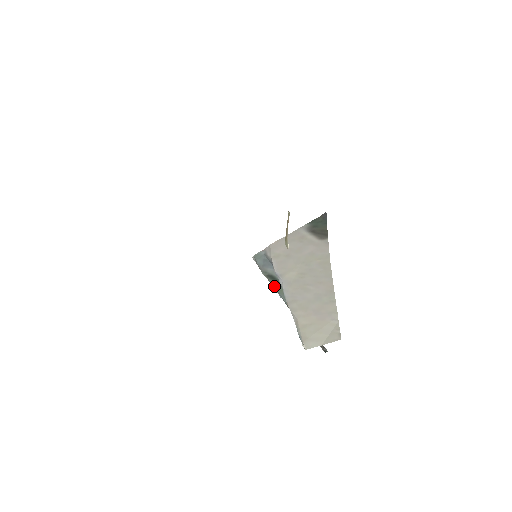
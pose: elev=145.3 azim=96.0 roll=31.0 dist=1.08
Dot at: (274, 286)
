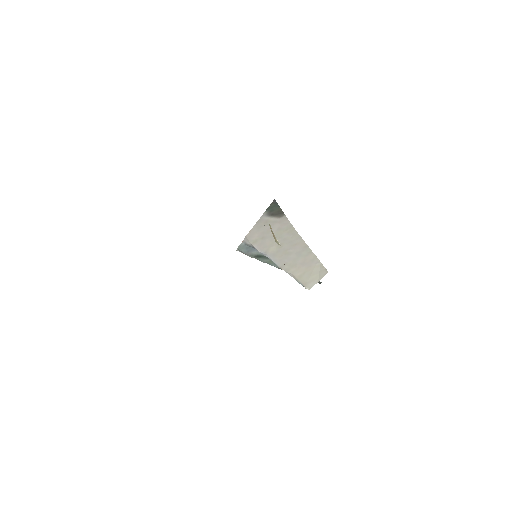
Dot at: (263, 261)
